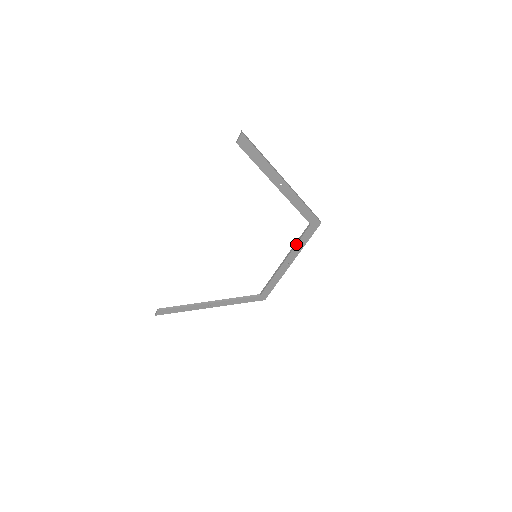
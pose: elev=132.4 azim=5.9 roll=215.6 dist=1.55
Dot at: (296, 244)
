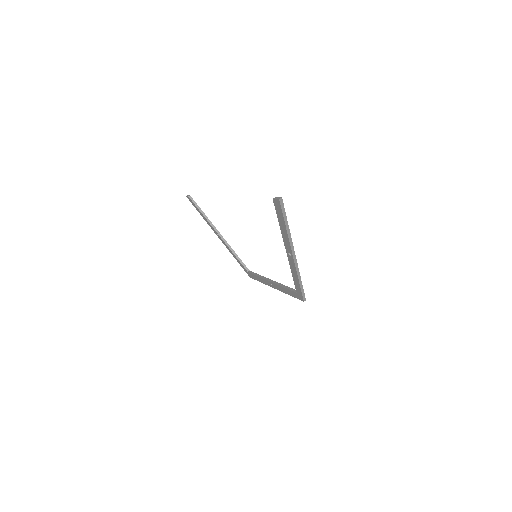
Dot at: (282, 286)
